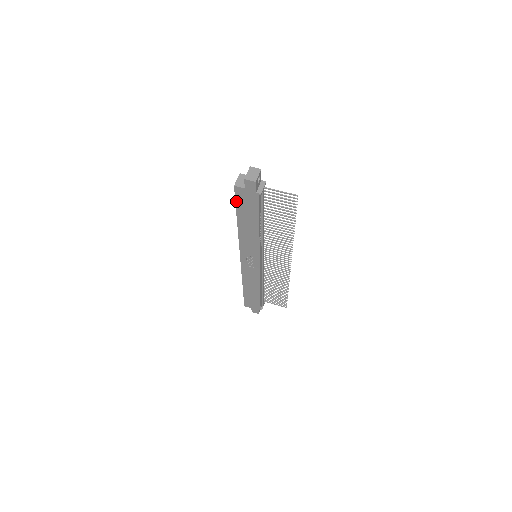
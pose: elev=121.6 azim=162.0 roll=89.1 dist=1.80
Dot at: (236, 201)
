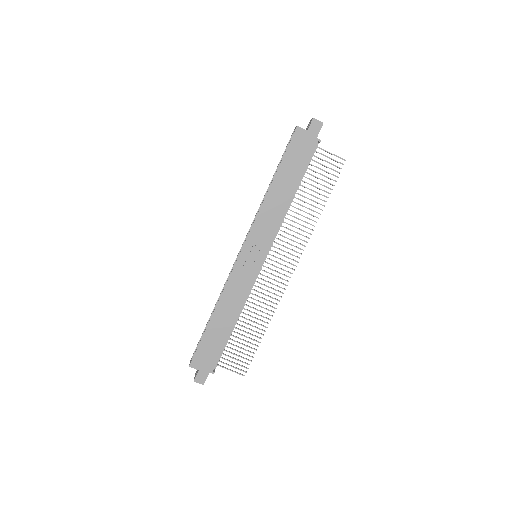
Dot at: (288, 148)
